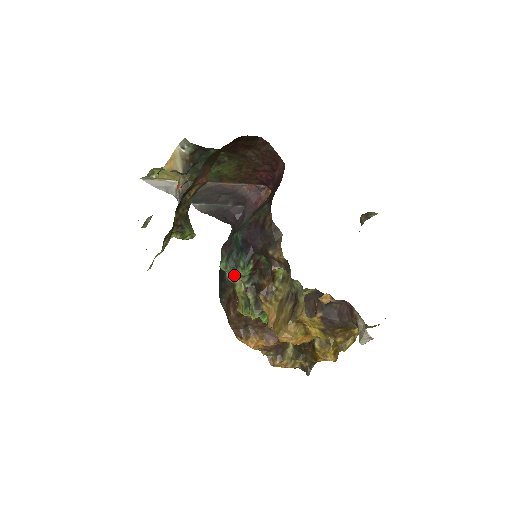
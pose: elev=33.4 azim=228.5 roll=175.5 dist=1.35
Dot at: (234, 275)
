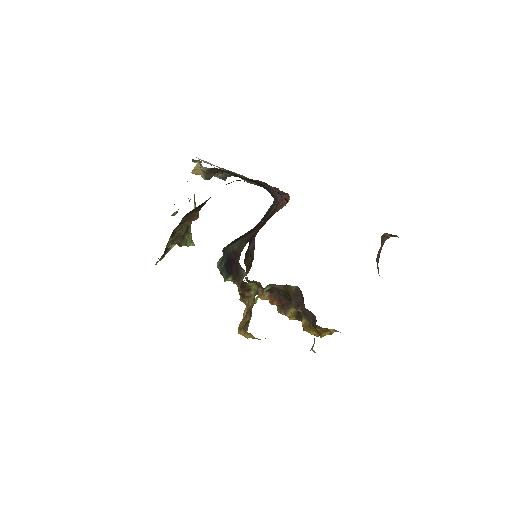
Dot at: occluded
